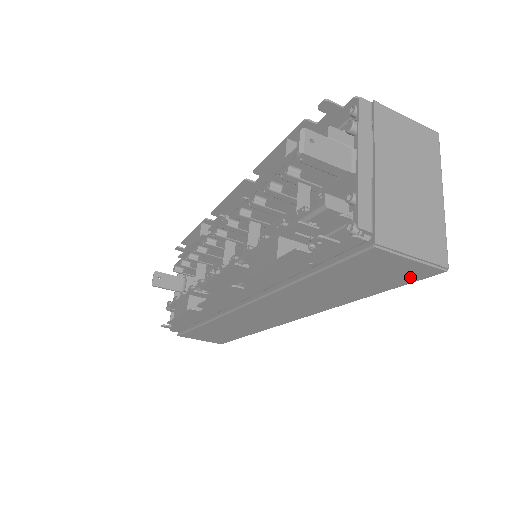
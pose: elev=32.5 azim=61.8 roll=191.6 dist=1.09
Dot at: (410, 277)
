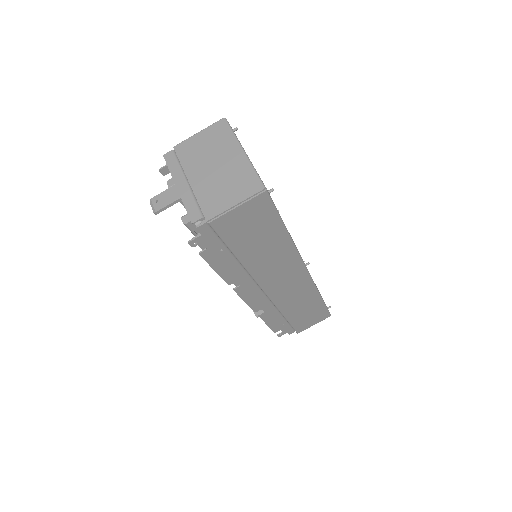
Dot at: (265, 208)
